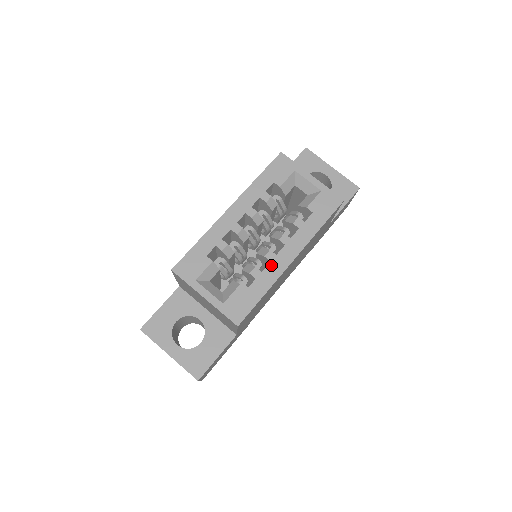
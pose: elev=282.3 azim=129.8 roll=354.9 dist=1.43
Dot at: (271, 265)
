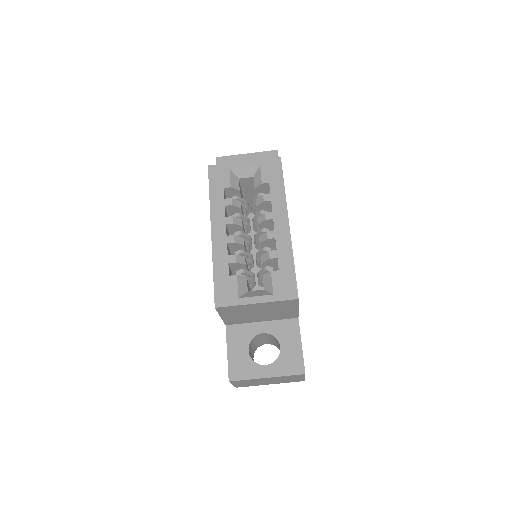
Dot at: (278, 240)
